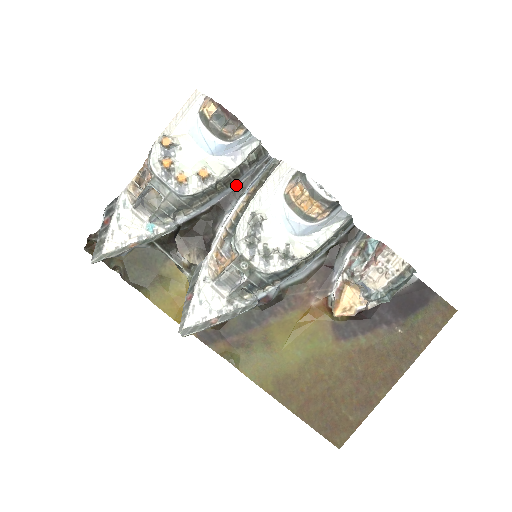
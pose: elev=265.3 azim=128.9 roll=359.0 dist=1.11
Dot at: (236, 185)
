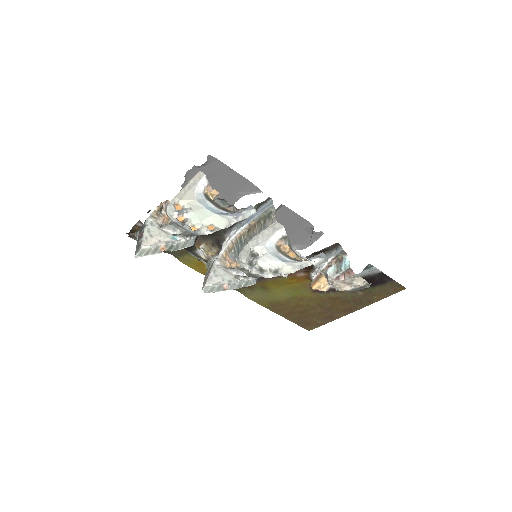
Dot at: occluded
